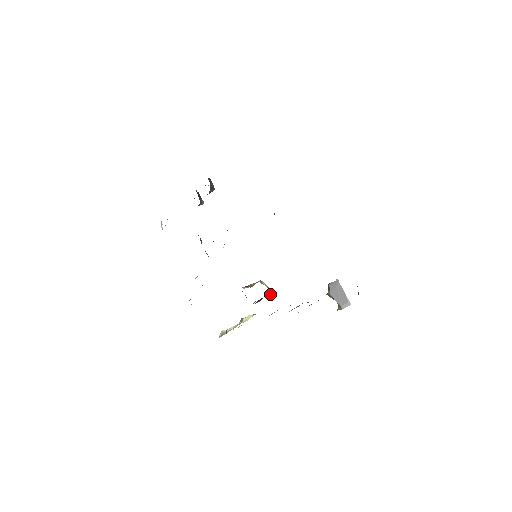
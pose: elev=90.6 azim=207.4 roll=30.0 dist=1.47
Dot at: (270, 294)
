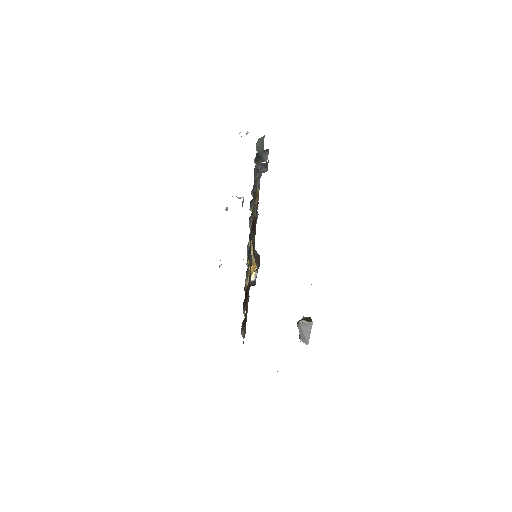
Dot at: occluded
